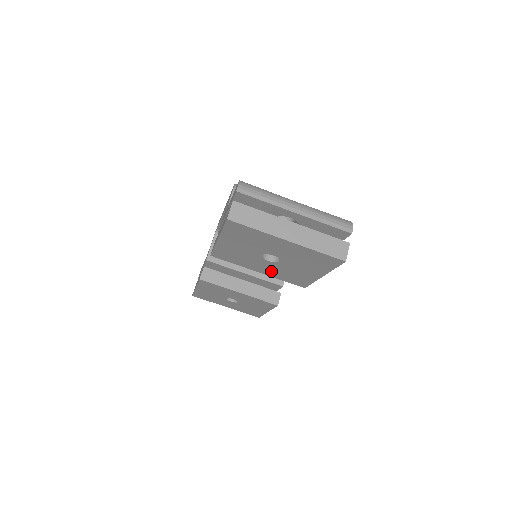
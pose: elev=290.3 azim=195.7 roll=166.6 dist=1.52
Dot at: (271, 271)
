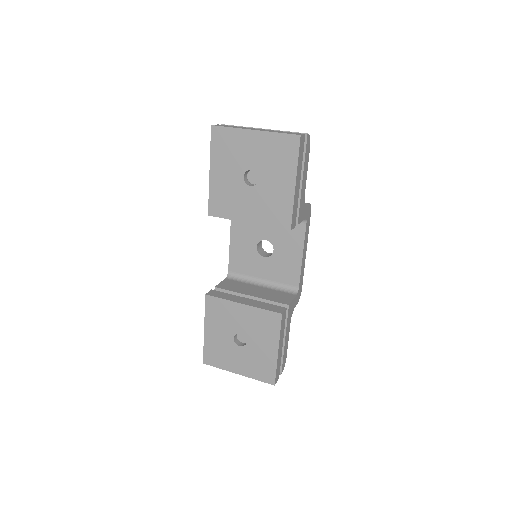
Dot at: (257, 210)
